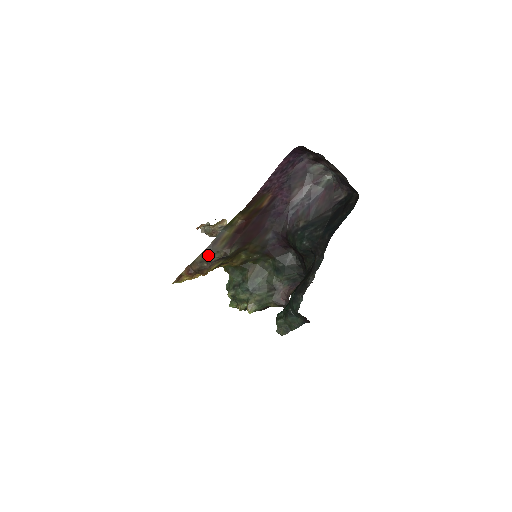
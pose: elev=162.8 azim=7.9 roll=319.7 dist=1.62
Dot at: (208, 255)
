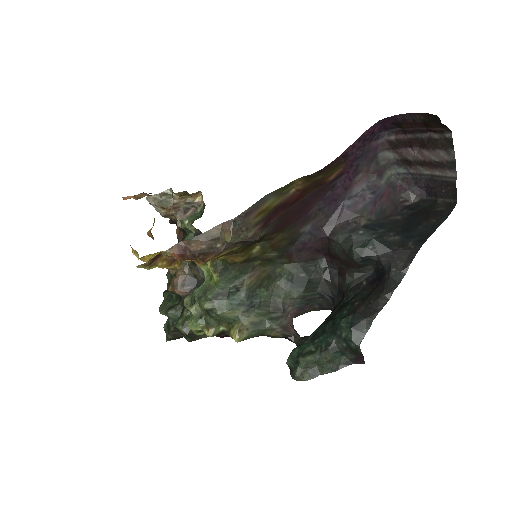
Dot at: (234, 230)
